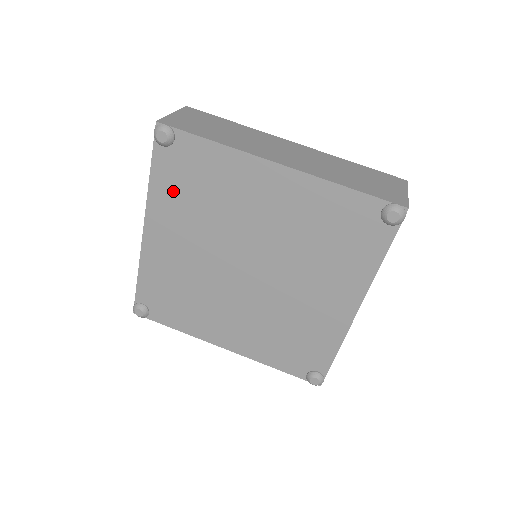
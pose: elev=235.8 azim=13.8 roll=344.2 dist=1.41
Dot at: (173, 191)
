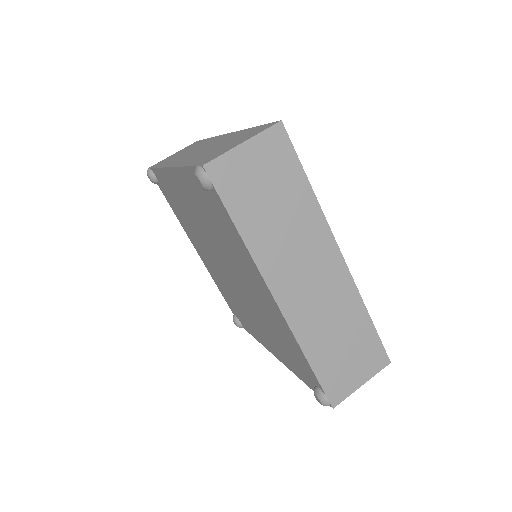
Dot at: (179, 215)
